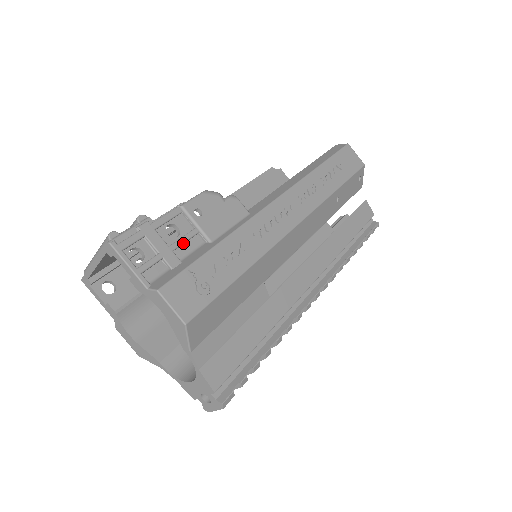
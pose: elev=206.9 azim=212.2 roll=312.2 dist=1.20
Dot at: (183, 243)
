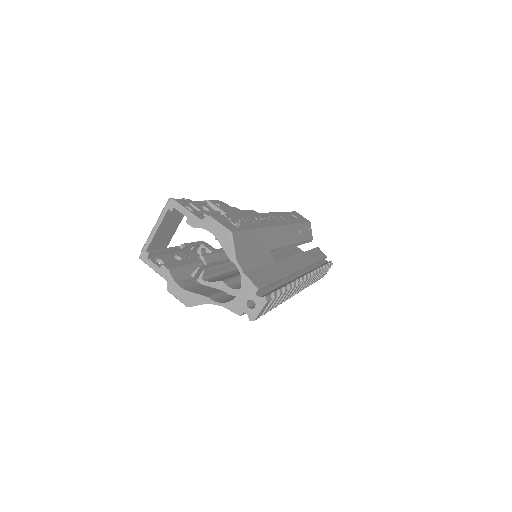
Dot at: (214, 213)
